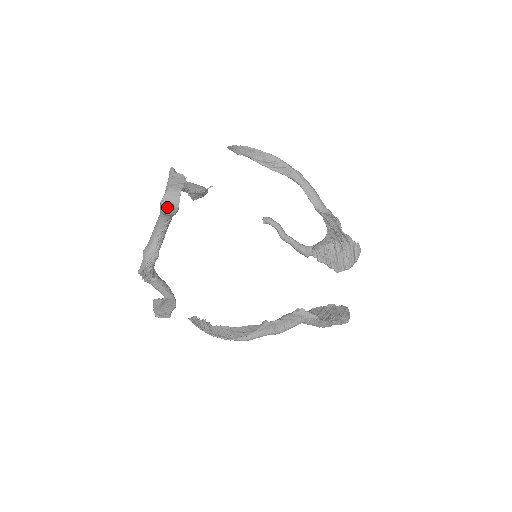
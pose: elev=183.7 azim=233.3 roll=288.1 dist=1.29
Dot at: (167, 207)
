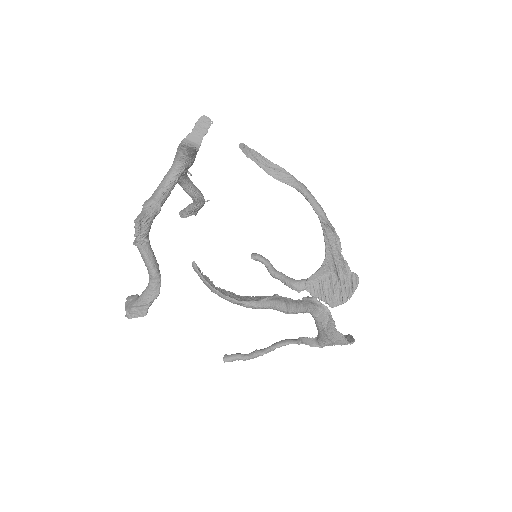
Dot at: occluded
